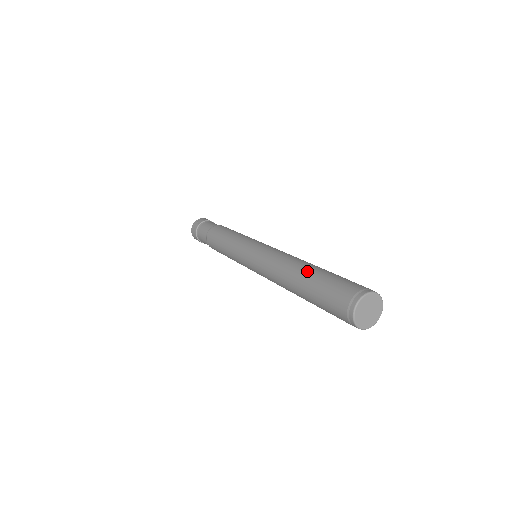
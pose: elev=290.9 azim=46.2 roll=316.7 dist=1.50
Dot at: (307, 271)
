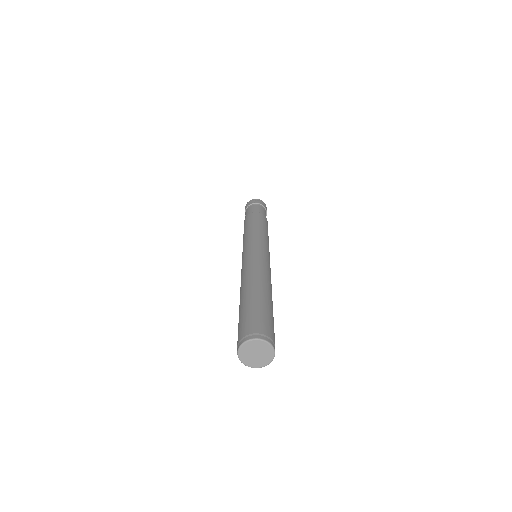
Dot at: (258, 292)
